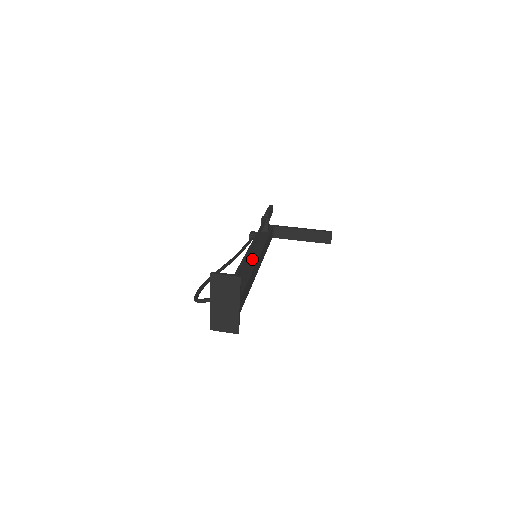
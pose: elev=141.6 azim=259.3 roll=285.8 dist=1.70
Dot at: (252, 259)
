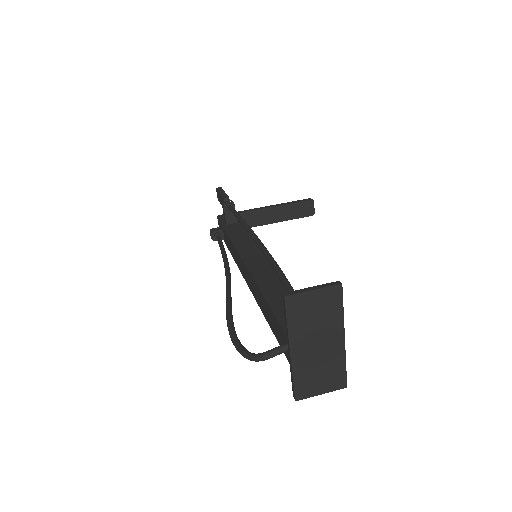
Dot at: (259, 261)
